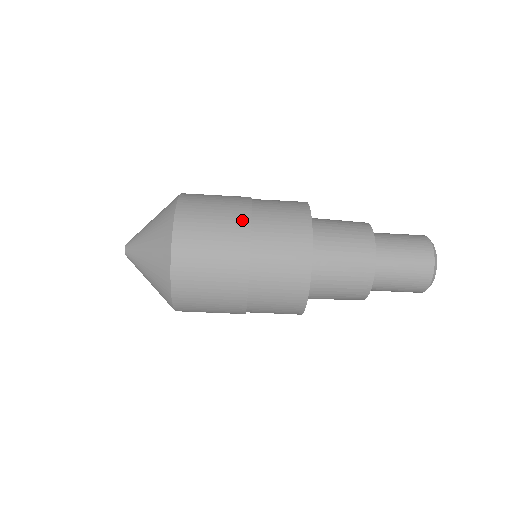
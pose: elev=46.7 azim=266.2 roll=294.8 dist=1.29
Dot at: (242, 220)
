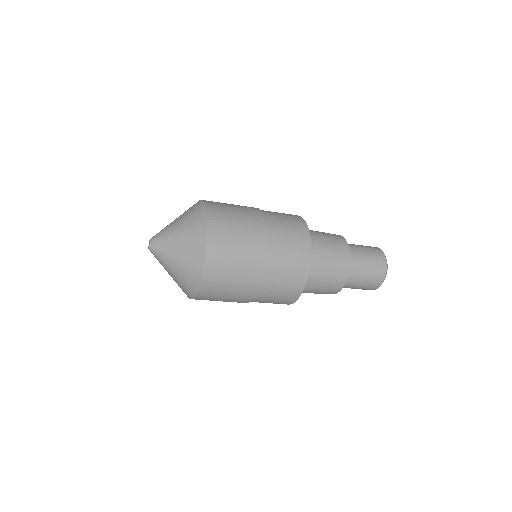
Dot at: (259, 260)
